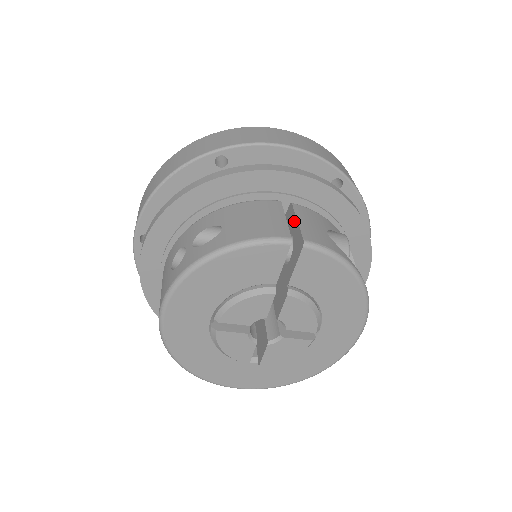
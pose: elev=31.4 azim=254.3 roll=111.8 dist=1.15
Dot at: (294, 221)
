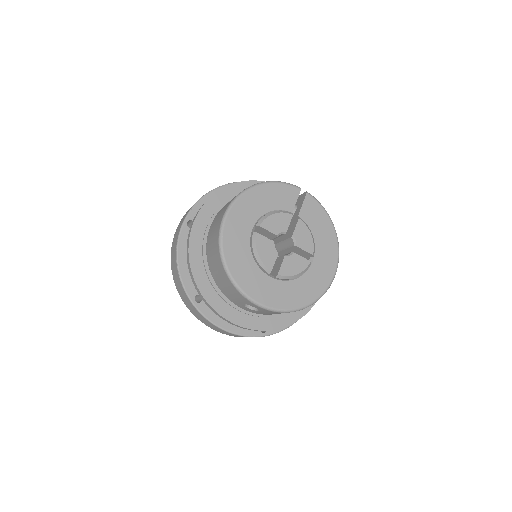
Dot at: occluded
